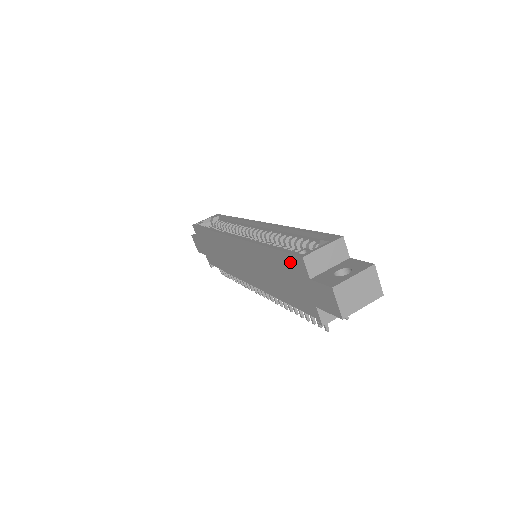
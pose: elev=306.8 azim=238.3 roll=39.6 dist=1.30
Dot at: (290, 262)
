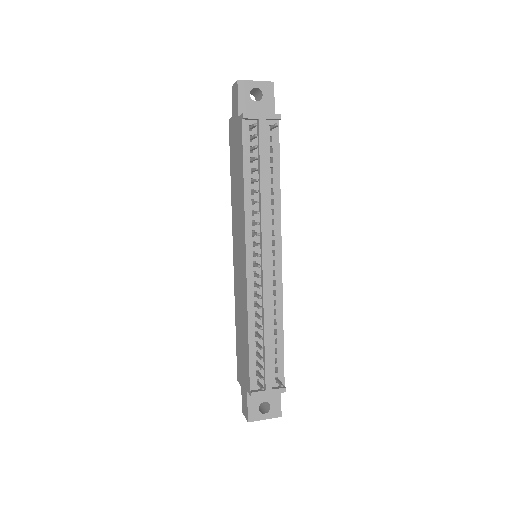
Dot at: (231, 141)
